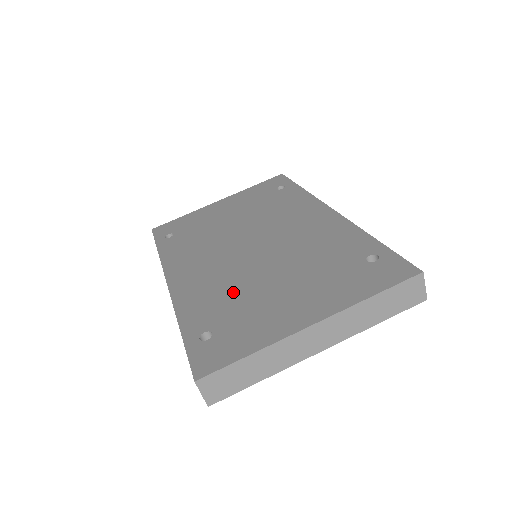
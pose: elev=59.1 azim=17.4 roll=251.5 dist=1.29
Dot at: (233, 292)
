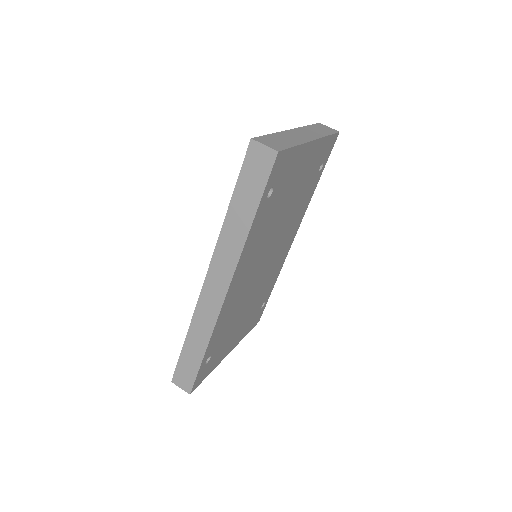
Dot at: occluded
